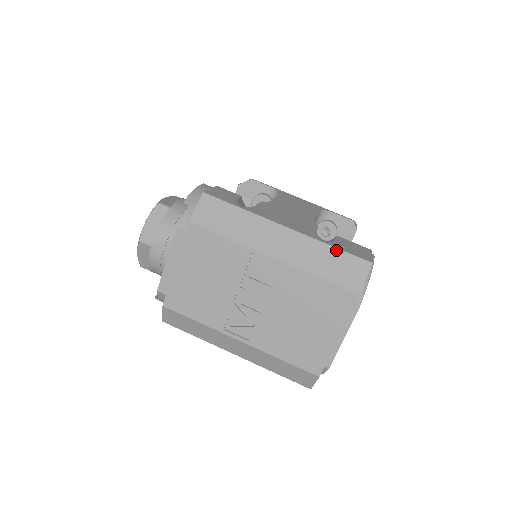
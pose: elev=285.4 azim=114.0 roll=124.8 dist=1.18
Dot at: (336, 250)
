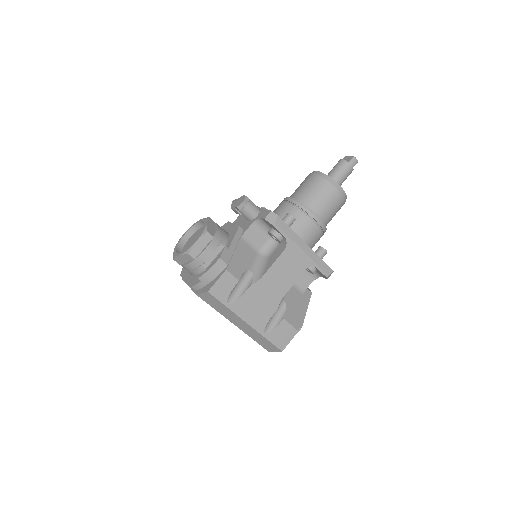
Dot at: (267, 341)
